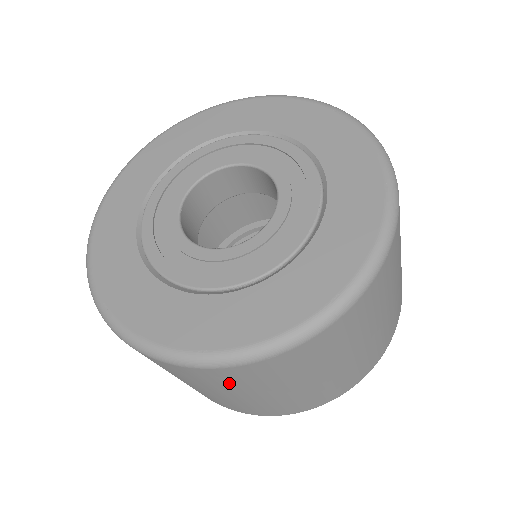
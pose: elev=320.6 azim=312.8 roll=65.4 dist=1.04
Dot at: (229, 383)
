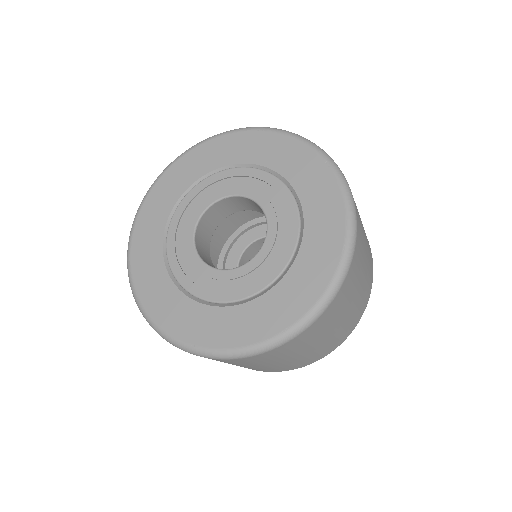
Dot at: occluded
